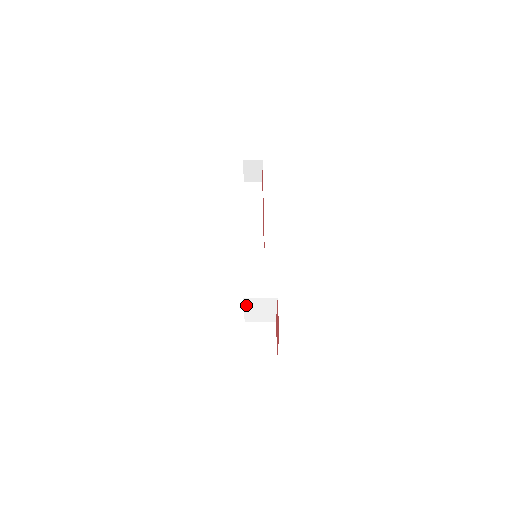
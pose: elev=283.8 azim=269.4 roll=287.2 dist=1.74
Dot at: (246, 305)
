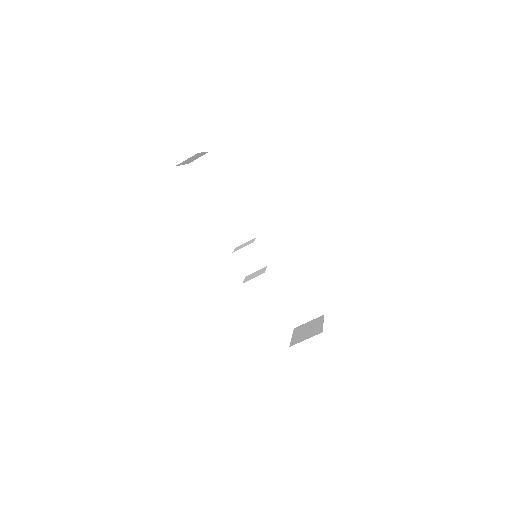
Dot at: occluded
